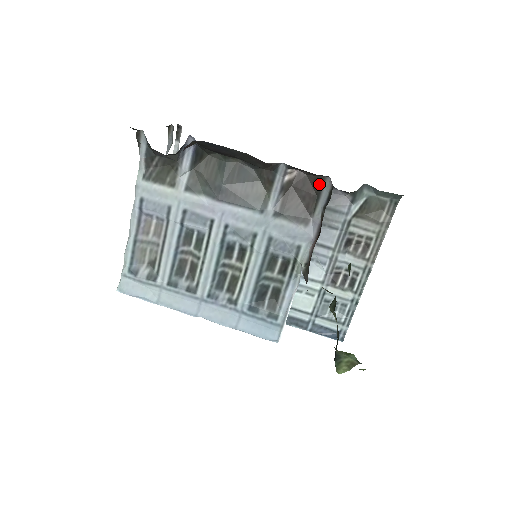
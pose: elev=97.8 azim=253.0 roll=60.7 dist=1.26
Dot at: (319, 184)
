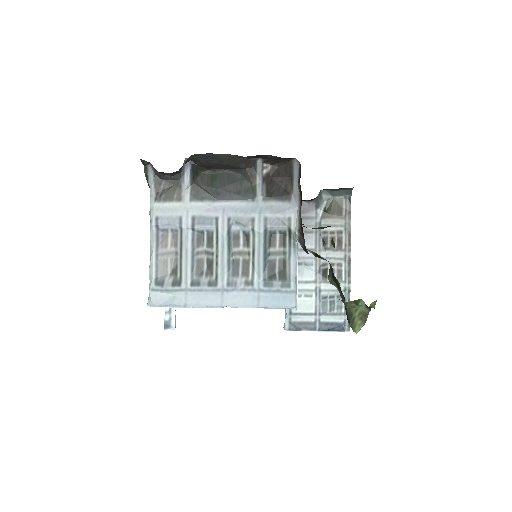
Dot at: (289, 168)
